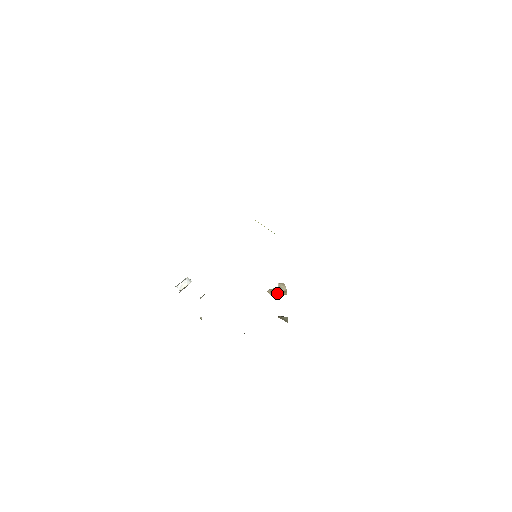
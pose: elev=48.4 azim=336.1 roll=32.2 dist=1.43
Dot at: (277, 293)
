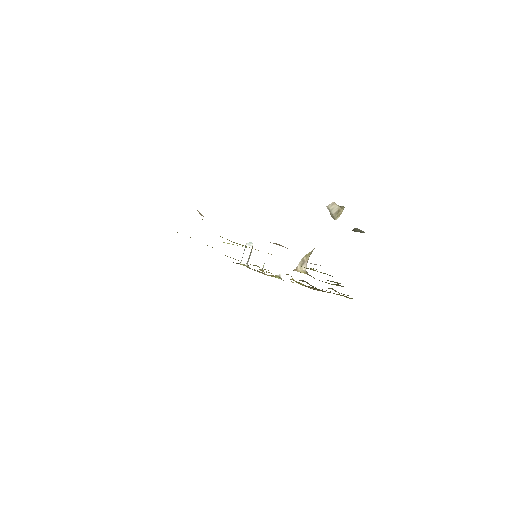
Dot at: occluded
